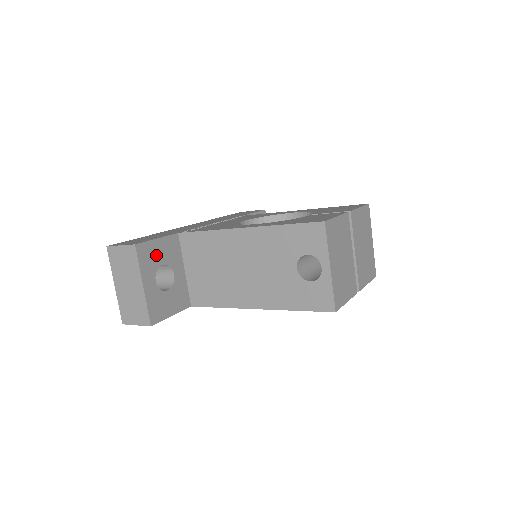
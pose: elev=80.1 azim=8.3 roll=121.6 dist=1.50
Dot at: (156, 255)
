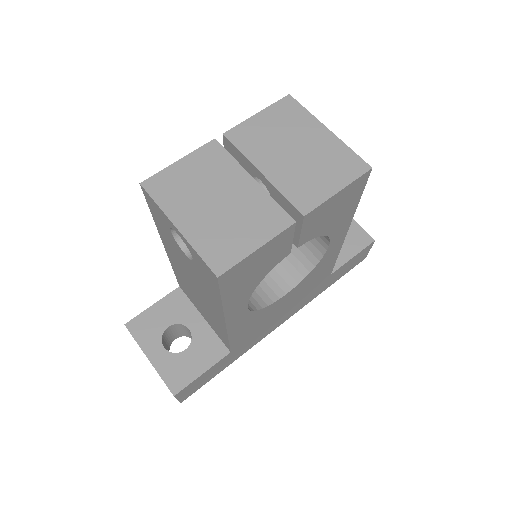
Dot at: (156, 322)
